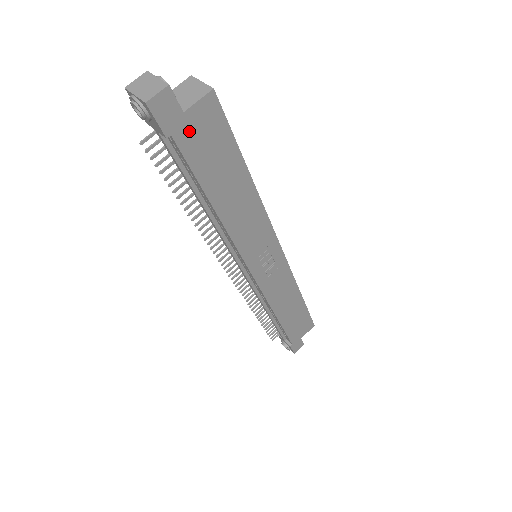
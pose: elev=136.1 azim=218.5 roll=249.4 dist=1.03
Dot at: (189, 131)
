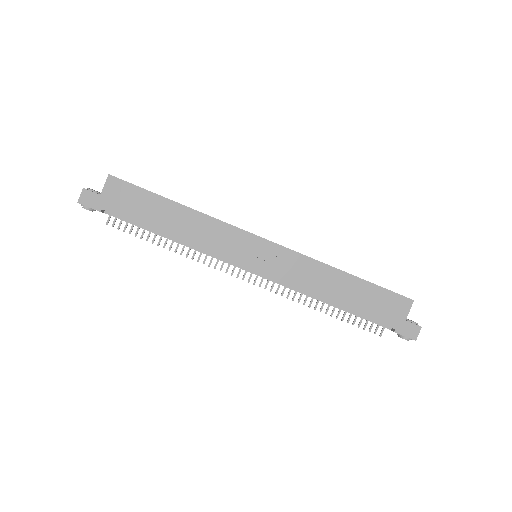
Dot at: (111, 202)
